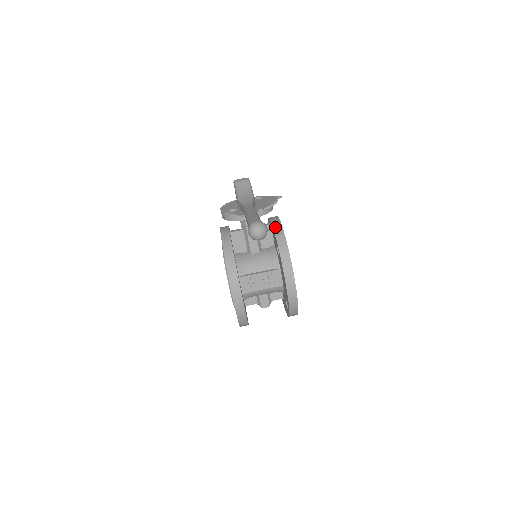
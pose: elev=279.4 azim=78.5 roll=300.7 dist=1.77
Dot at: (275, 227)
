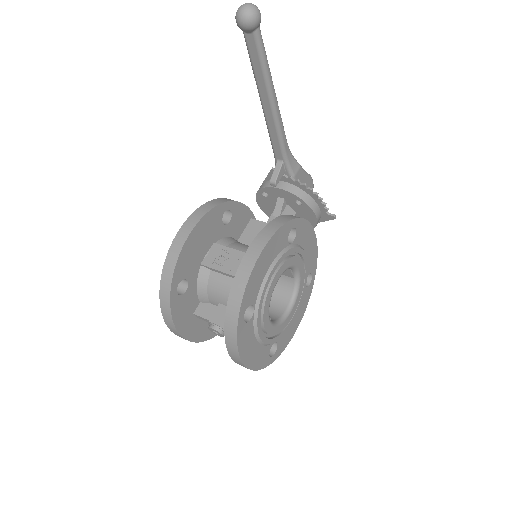
Dot at: occluded
